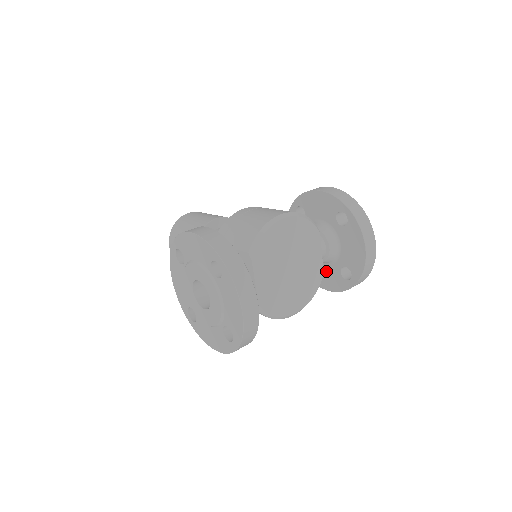
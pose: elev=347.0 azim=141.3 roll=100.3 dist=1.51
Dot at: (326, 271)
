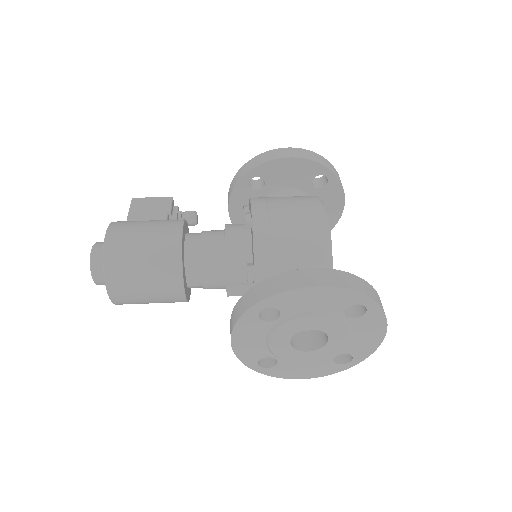
Dot at: occluded
